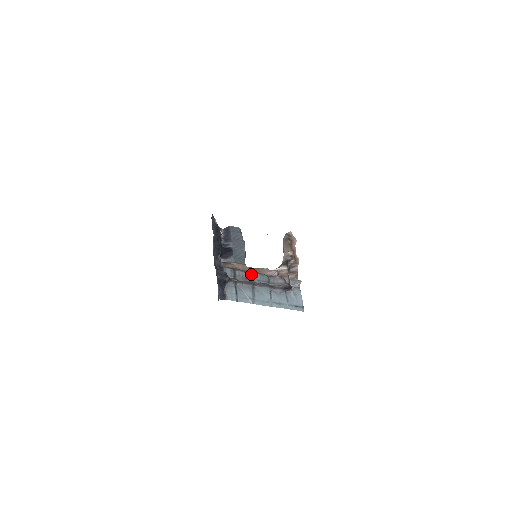
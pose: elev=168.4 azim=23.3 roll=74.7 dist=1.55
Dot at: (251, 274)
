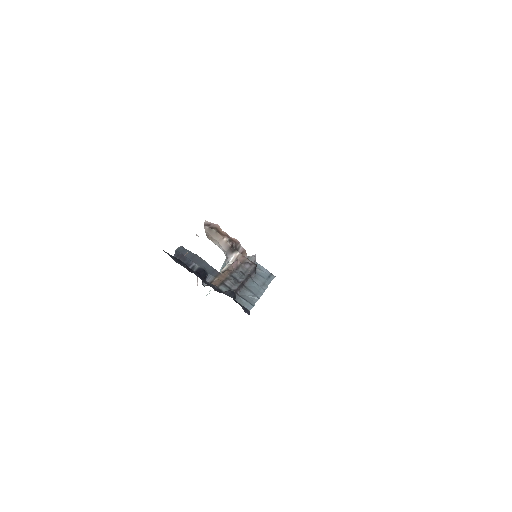
Dot at: (232, 277)
